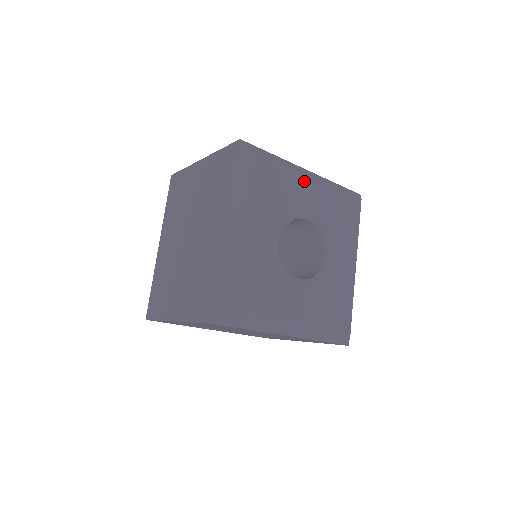
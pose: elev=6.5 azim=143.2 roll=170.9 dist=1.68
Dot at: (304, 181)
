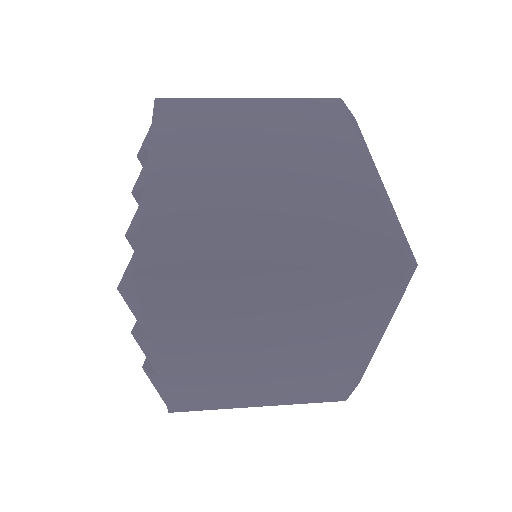
Dot at: occluded
